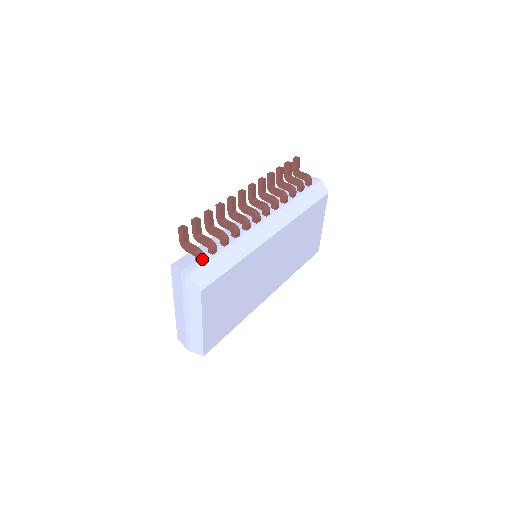
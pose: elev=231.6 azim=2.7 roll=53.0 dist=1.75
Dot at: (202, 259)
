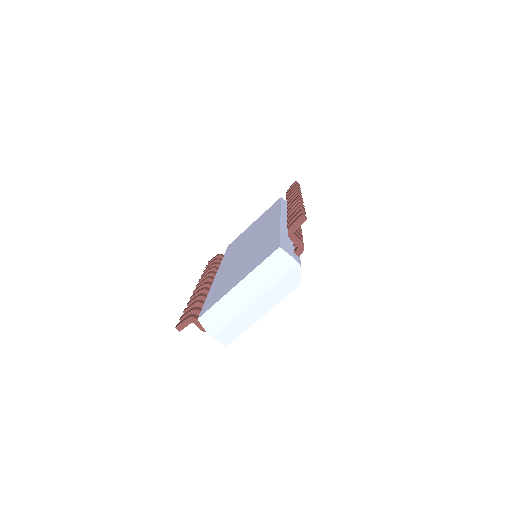
Dot at: (301, 253)
